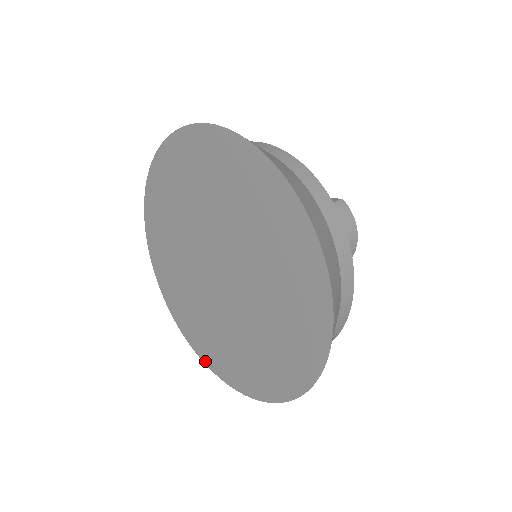
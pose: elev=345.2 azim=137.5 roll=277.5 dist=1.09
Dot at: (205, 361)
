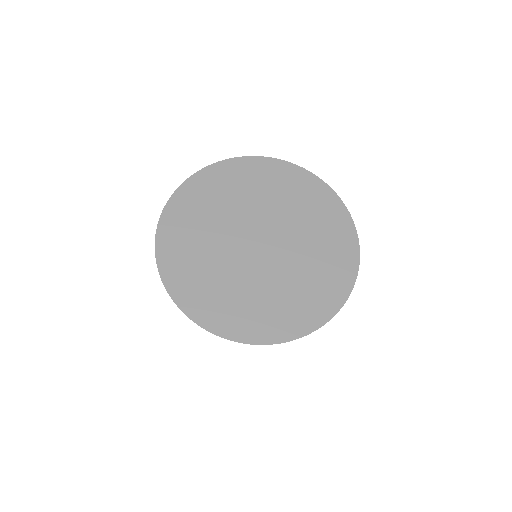
Dot at: (216, 331)
